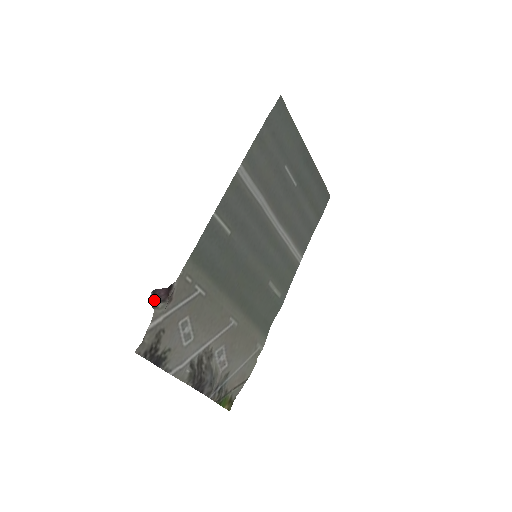
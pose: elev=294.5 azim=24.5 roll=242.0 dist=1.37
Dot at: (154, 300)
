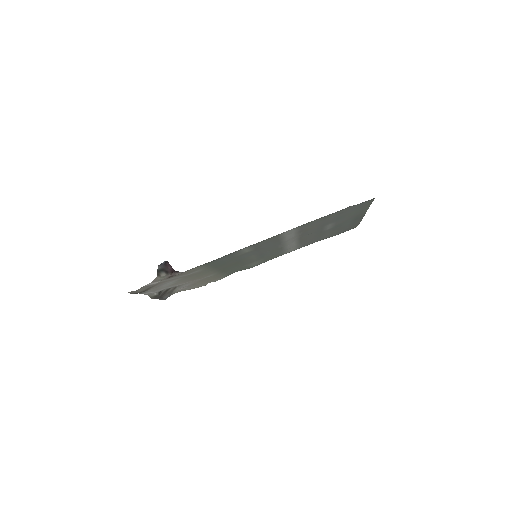
Dot at: (162, 267)
